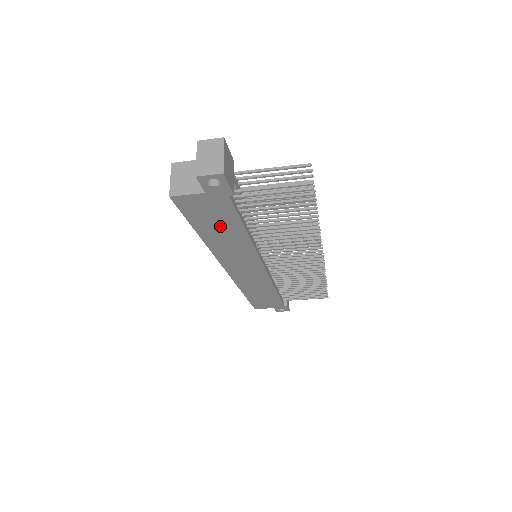
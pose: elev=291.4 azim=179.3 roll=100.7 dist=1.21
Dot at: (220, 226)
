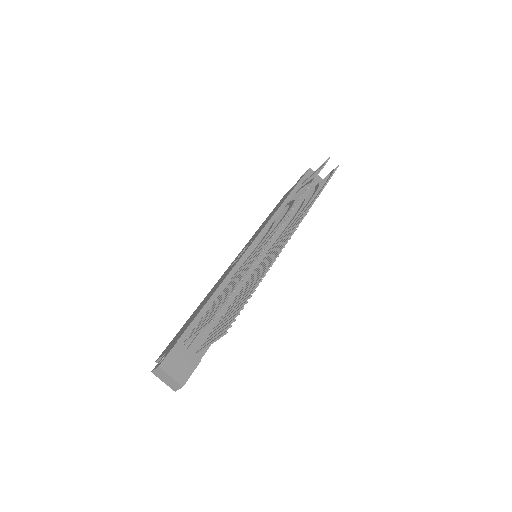
Dot at: occluded
